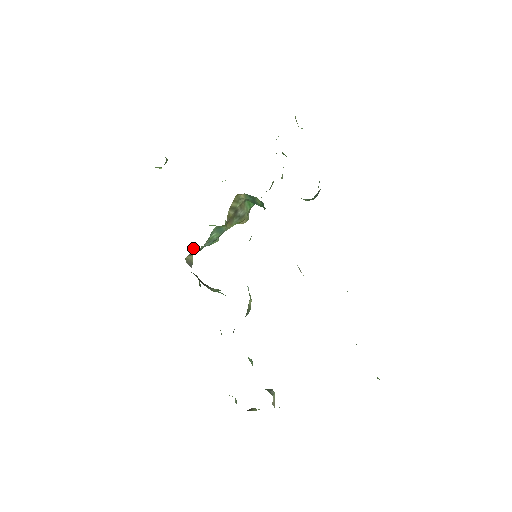
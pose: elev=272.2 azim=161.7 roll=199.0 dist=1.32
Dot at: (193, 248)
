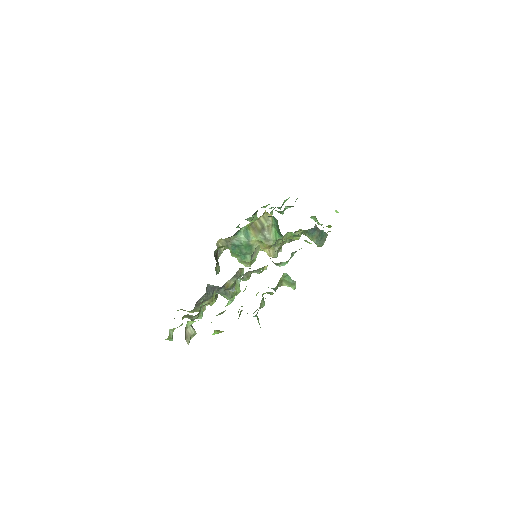
Dot at: occluded
